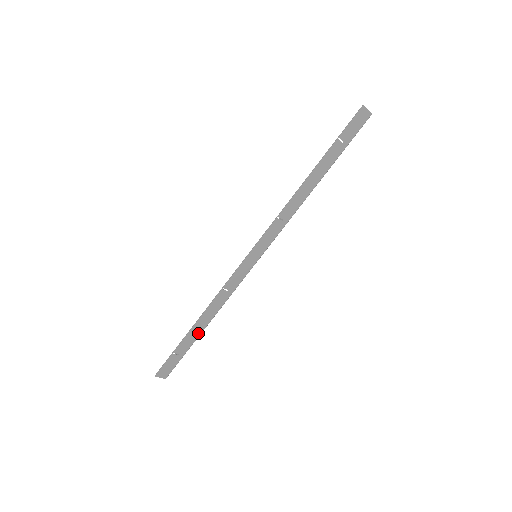
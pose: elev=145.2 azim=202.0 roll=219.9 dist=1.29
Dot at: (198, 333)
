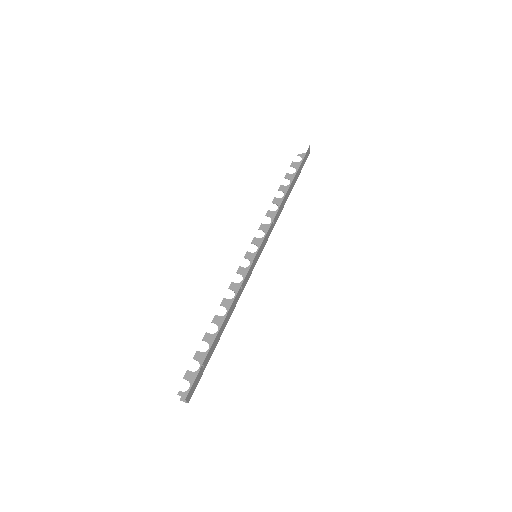
Dot at: (218, 339)
